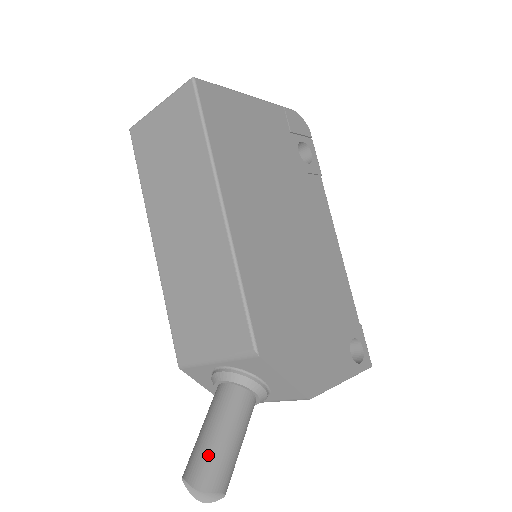
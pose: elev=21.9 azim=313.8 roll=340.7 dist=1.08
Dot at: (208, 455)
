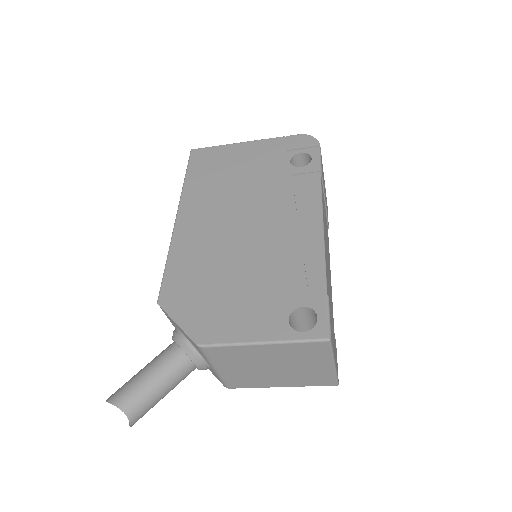
Dot at: (127, 382)
